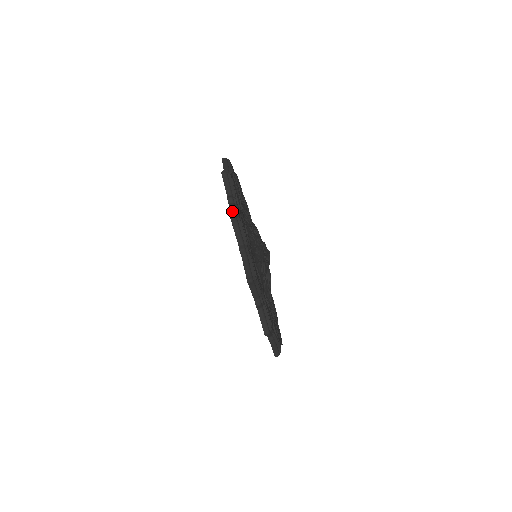
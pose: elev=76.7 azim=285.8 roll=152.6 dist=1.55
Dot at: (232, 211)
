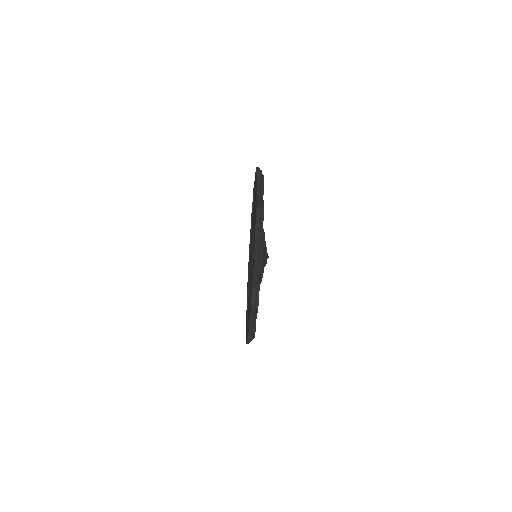
Dot at: (257, 249)
